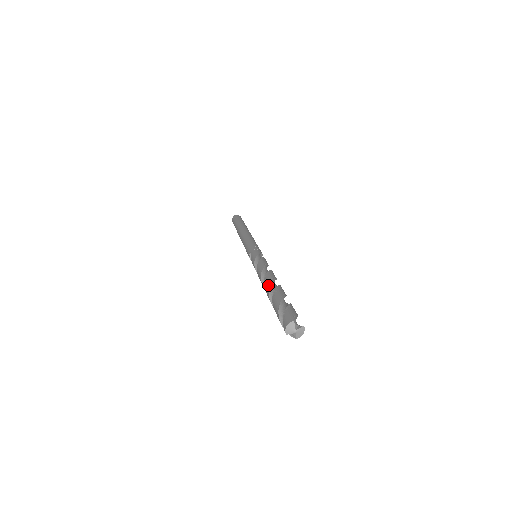
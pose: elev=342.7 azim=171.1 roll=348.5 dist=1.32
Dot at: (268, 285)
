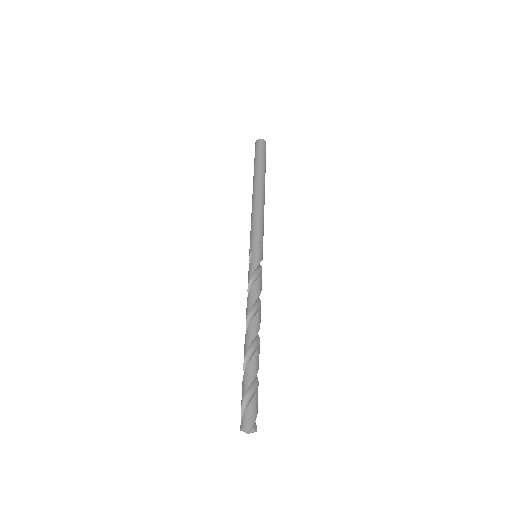
Dot at: (250, 341)
